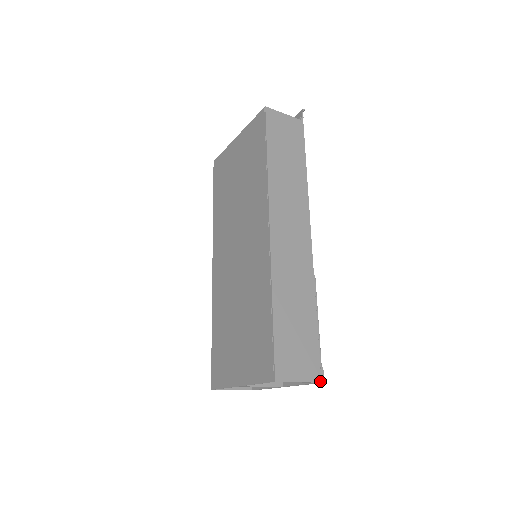
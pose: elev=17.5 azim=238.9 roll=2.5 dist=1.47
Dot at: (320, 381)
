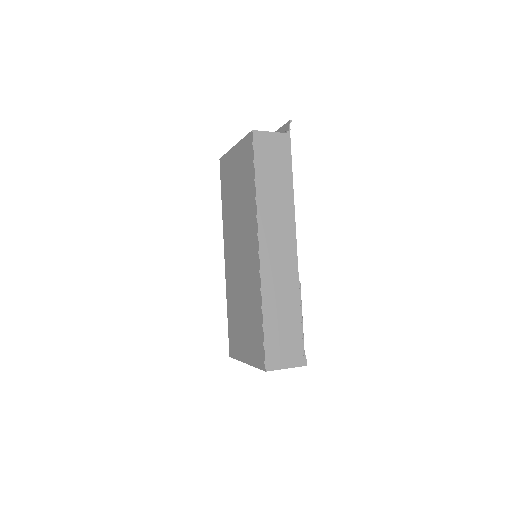
Dot at: (303, 365)
